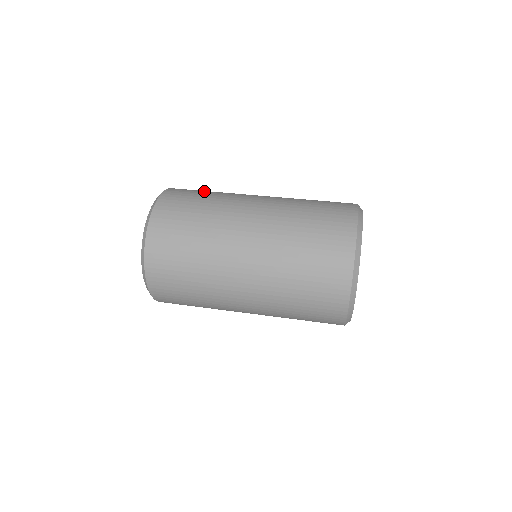
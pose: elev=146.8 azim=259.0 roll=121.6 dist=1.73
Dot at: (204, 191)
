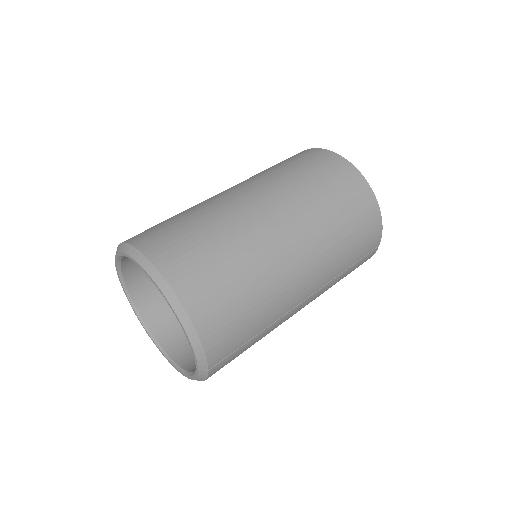
Dot at: occluded
